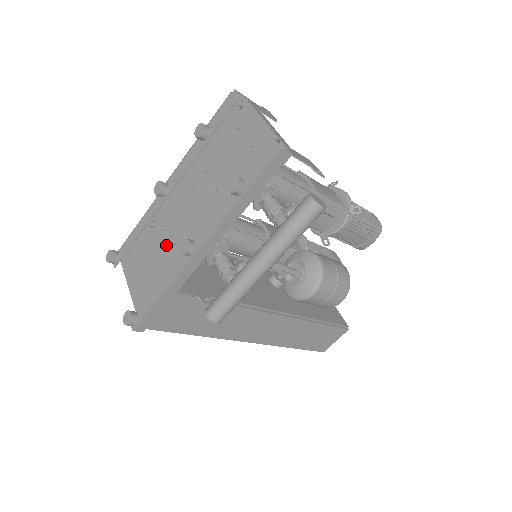
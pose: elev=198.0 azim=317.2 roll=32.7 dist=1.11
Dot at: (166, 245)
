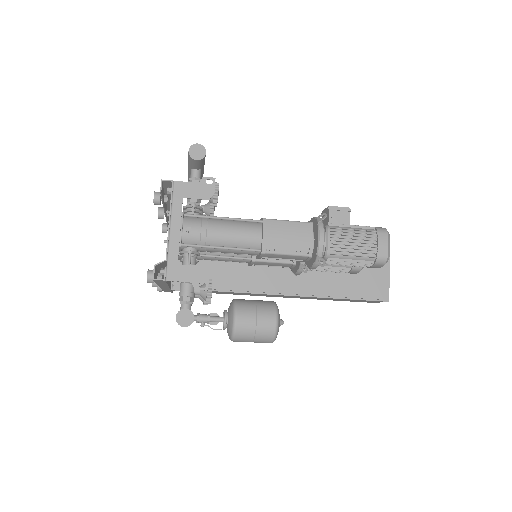
Dot at: occluded
